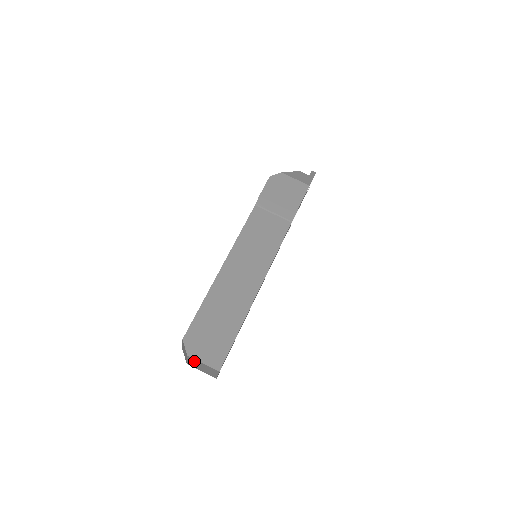
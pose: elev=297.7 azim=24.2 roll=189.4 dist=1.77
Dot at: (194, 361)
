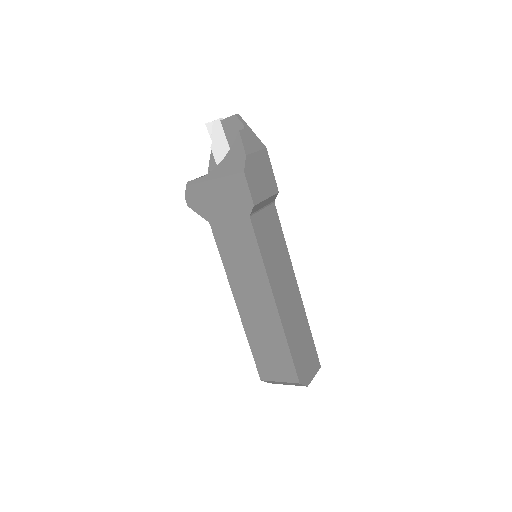
Dot at: occluded
